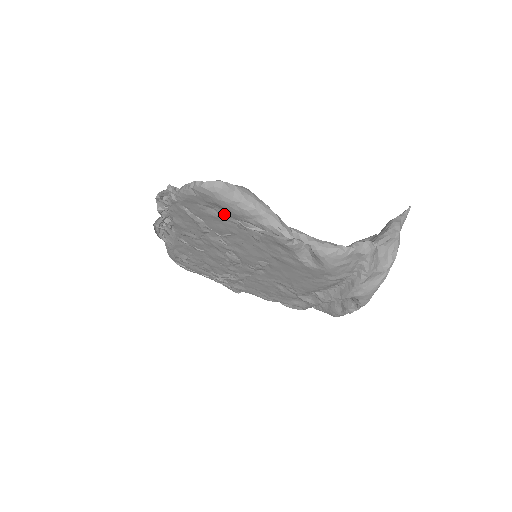
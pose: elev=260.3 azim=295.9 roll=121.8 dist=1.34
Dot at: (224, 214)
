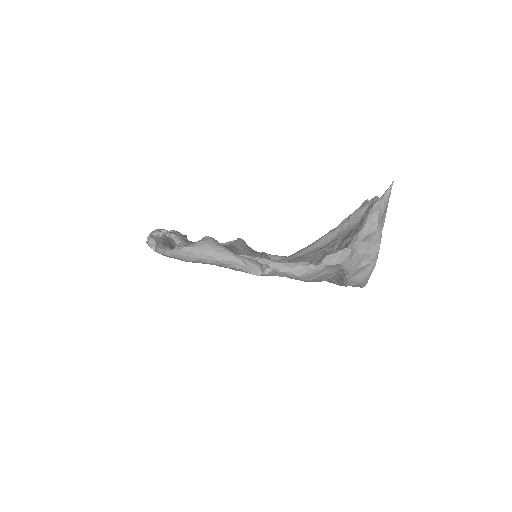
Dot at: occluded
